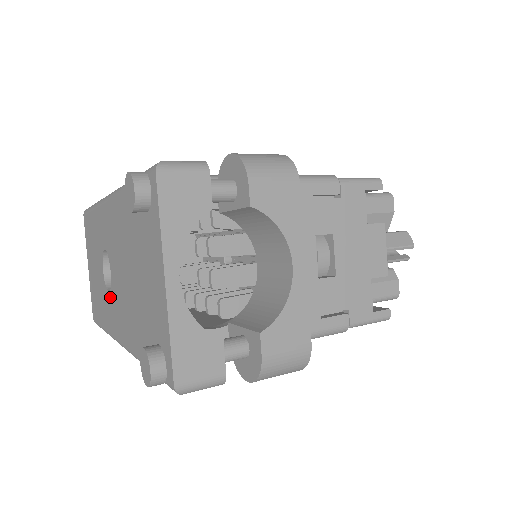
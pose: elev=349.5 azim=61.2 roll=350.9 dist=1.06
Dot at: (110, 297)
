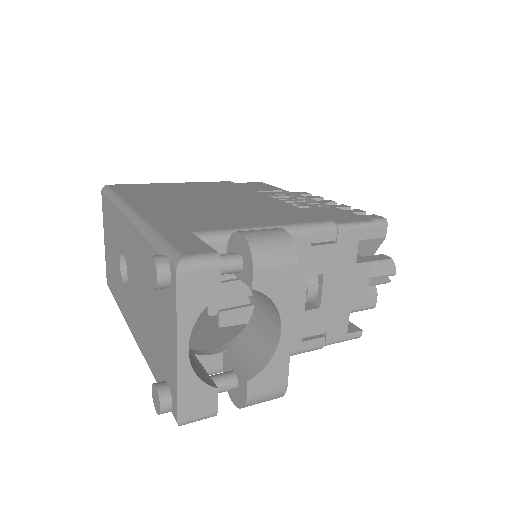
Dot at: (125, 292)
